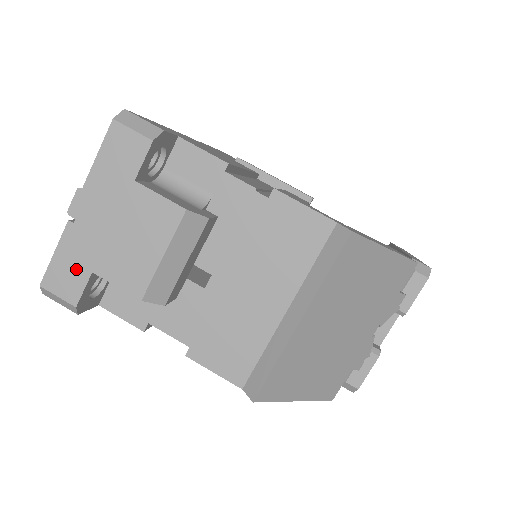
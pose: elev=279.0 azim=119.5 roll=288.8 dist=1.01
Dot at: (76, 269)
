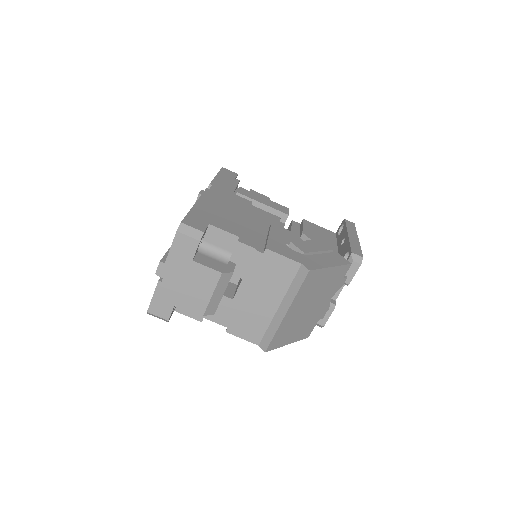
Dot at: (166, 303)
